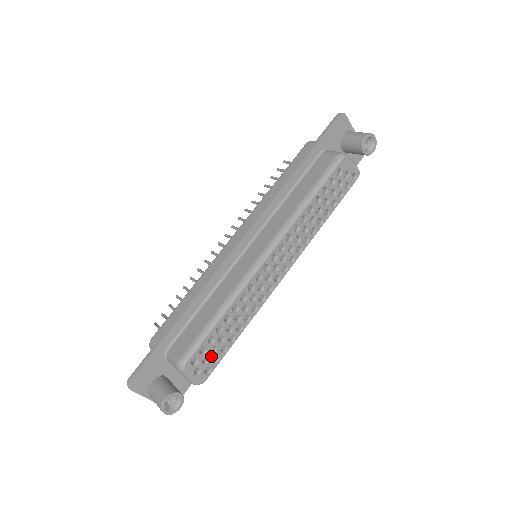
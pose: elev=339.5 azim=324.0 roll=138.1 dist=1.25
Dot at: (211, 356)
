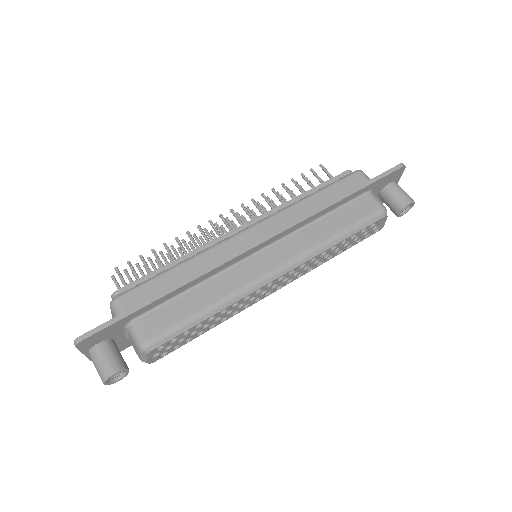
Dot at: (175, 344)
